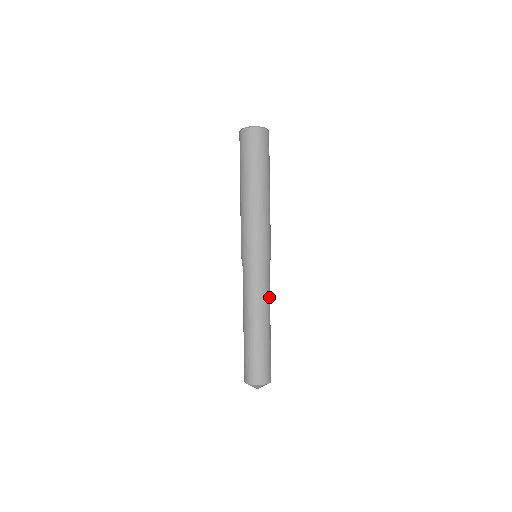
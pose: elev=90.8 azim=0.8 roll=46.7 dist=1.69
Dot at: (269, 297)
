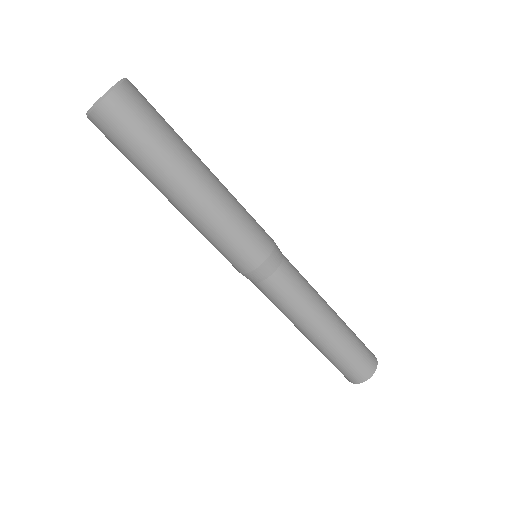
Dot at: (310, 285)
